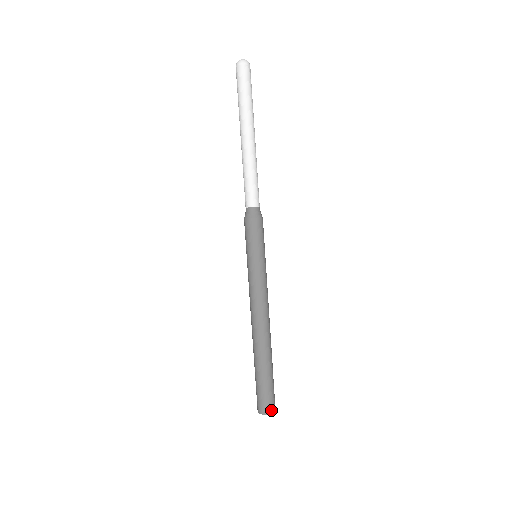
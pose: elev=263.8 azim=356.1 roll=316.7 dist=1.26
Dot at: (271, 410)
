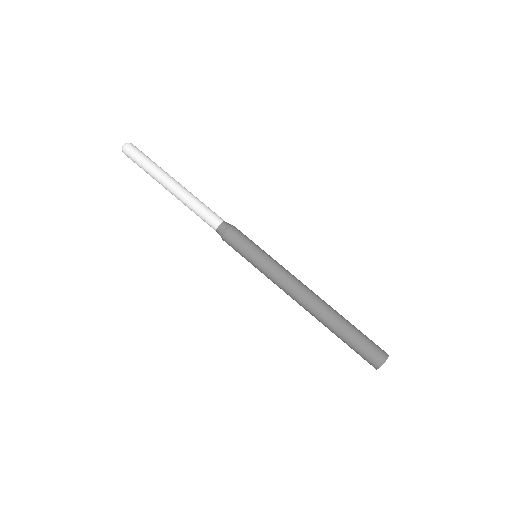
Dot at: (385, 352)
